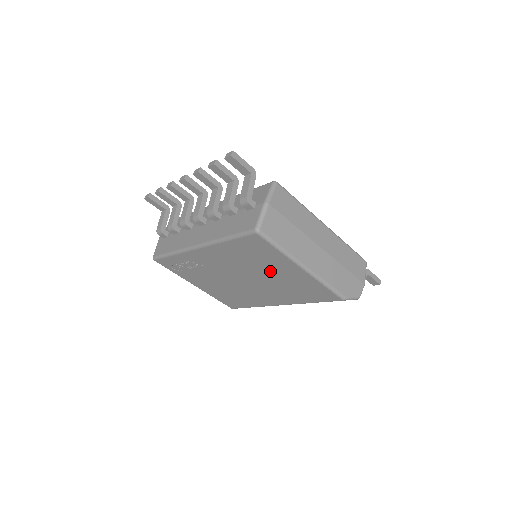
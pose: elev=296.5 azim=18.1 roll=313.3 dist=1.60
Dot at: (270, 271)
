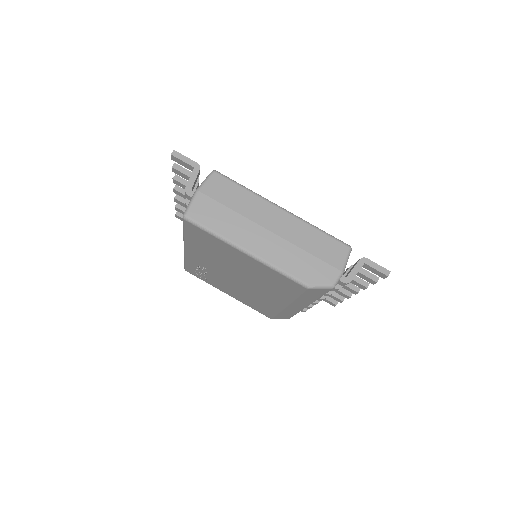
Dot at: (236, 263)
